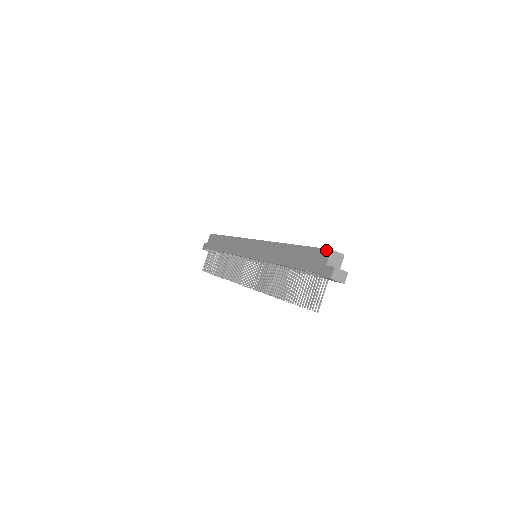
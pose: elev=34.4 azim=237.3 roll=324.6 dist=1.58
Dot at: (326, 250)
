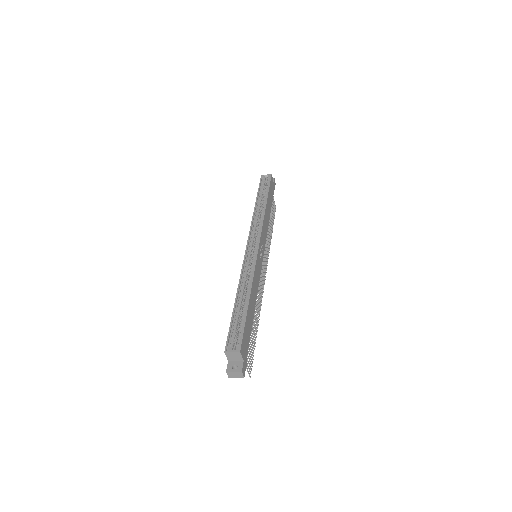
Dot at: (225, 347)
